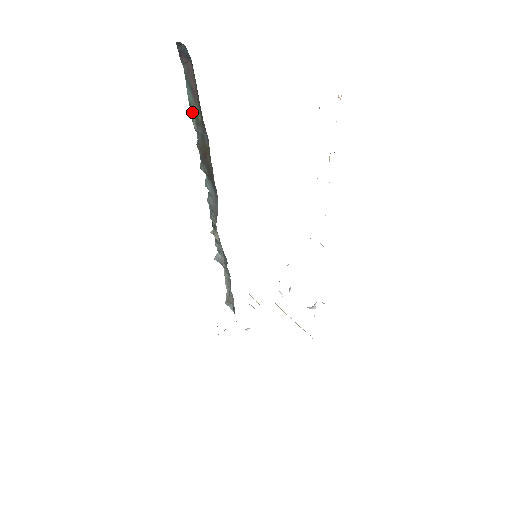
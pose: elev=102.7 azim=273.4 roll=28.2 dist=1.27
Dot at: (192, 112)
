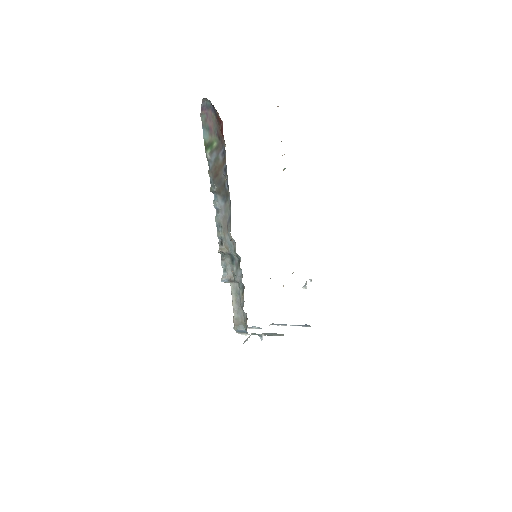
Dot at: (207, 147)
